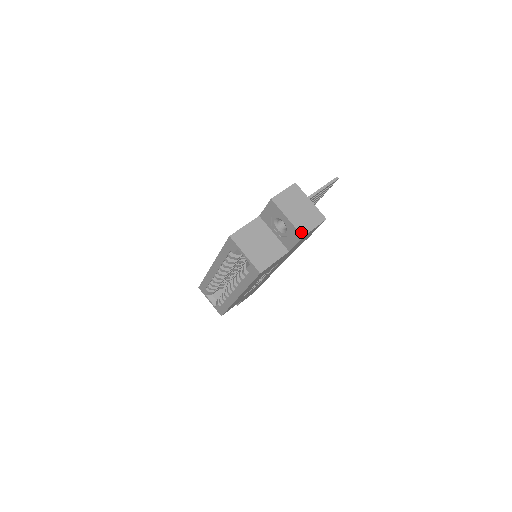
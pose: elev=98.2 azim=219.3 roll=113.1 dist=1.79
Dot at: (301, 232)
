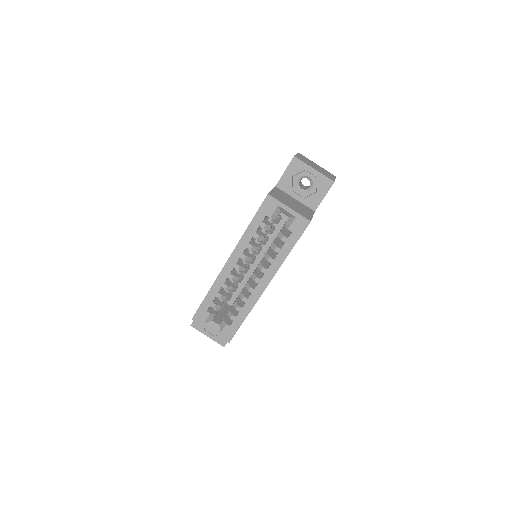
Dot at: (331, 179)
